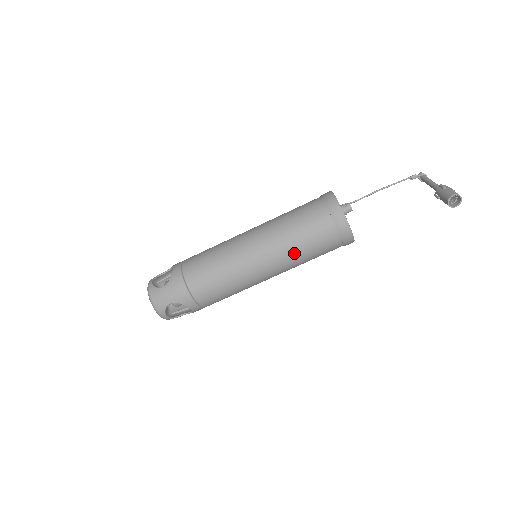
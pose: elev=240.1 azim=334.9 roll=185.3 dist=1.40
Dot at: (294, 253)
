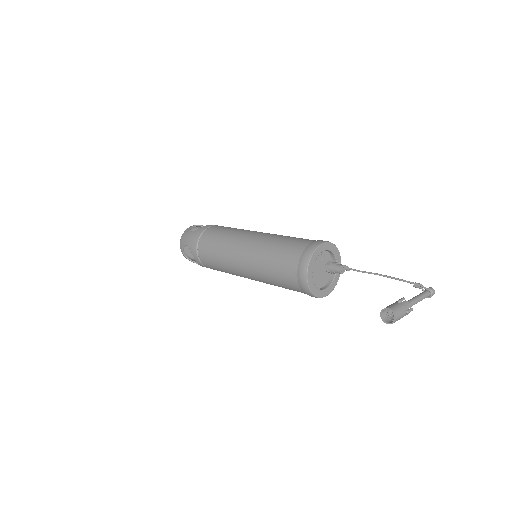
Dot at: (263, 267)
